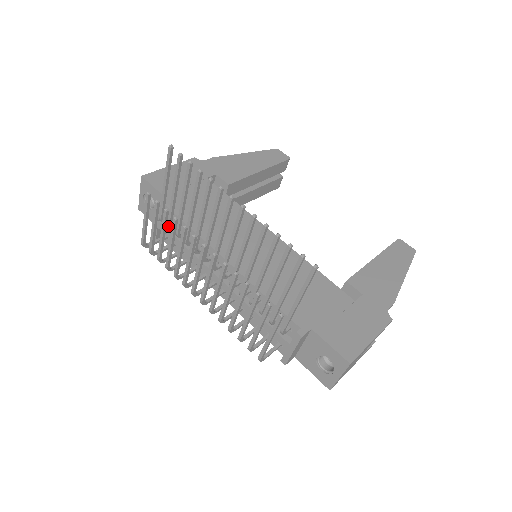
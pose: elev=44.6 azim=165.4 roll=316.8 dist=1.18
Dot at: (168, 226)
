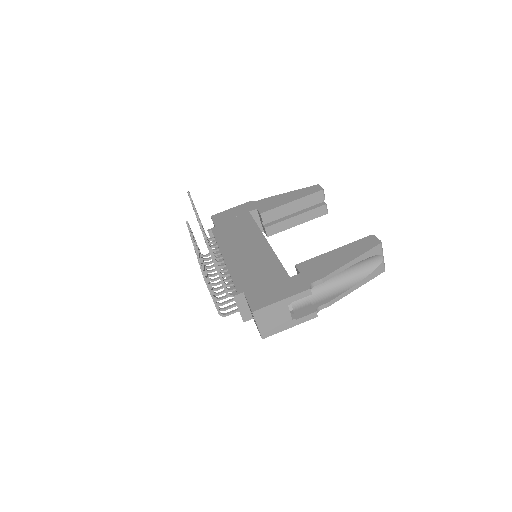
Dot at: occluded
